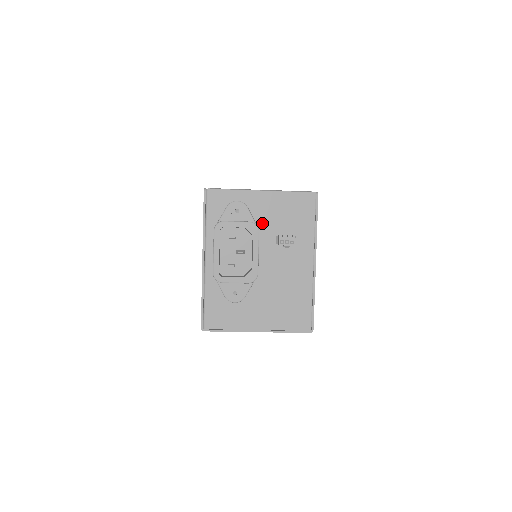
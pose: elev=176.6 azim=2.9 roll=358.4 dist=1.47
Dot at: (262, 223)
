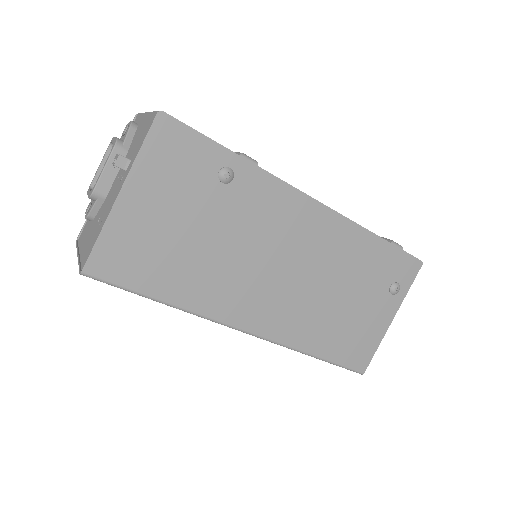
Dot at: (132, 146)
